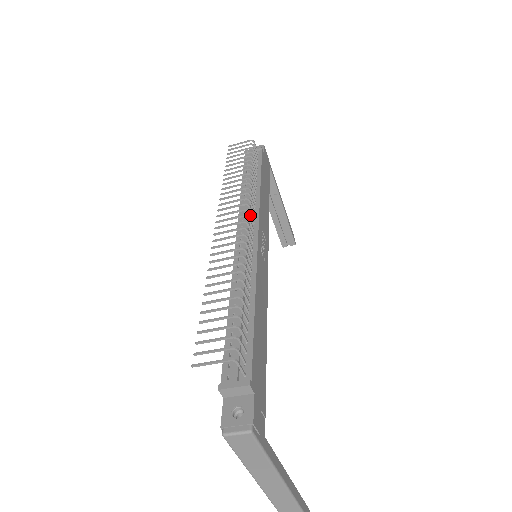
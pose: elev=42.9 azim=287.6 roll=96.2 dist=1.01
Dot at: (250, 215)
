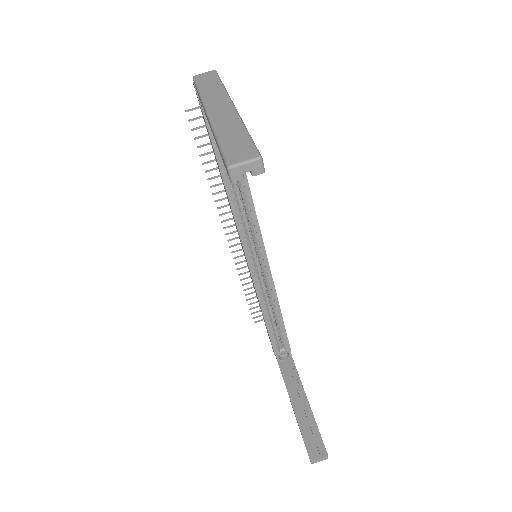
Dot at: occluded
